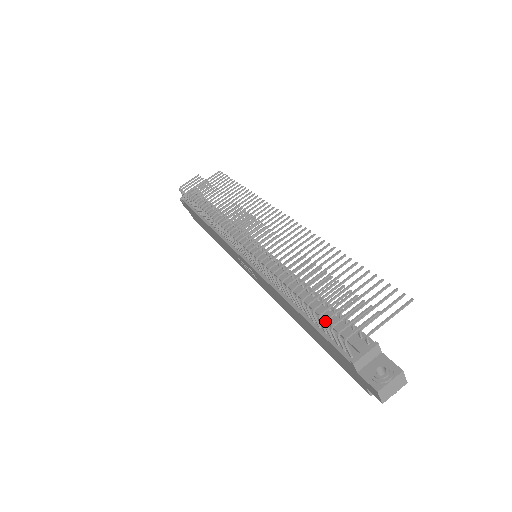
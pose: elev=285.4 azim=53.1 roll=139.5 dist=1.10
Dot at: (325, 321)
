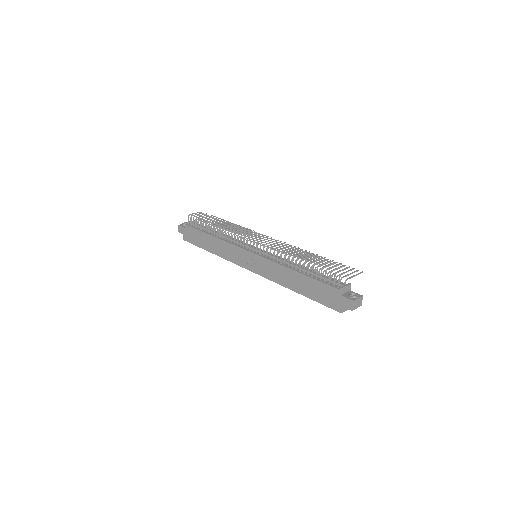
Dot at: (327, 269)
